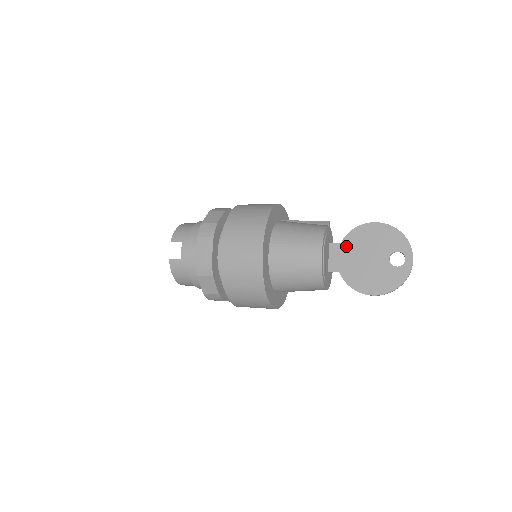
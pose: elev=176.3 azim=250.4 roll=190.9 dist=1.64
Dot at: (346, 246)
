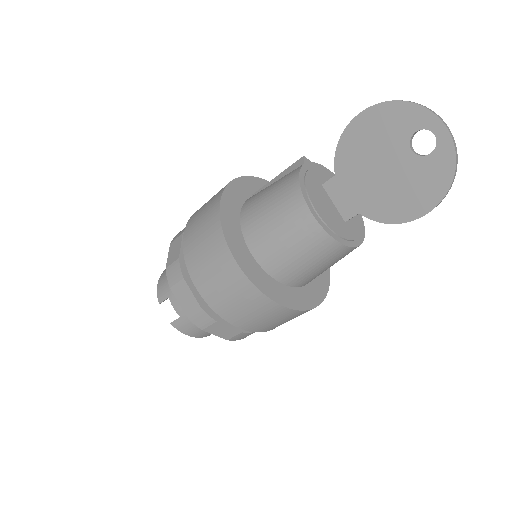
Dot at: (344, 174)
